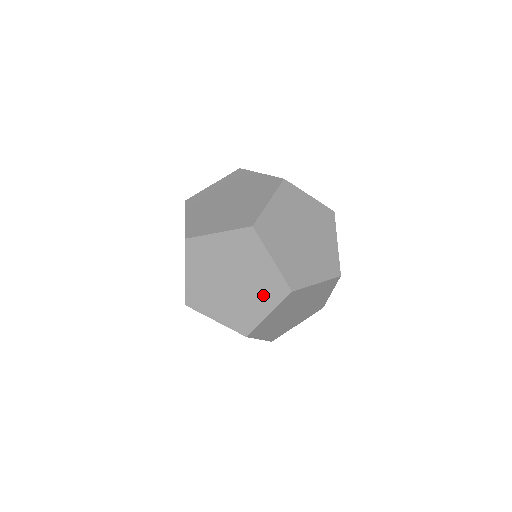
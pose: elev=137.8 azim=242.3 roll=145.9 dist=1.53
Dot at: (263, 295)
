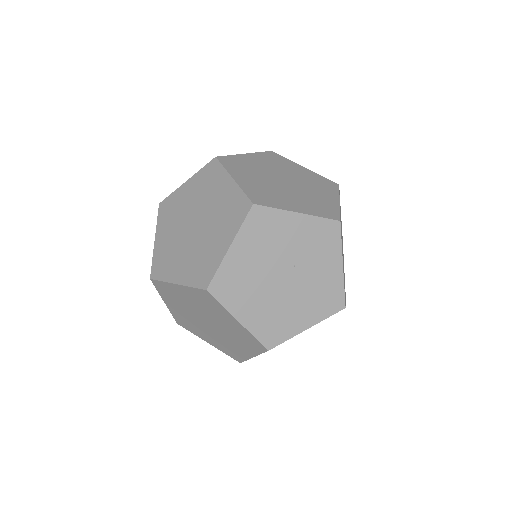
Dot at: (320, 188)
